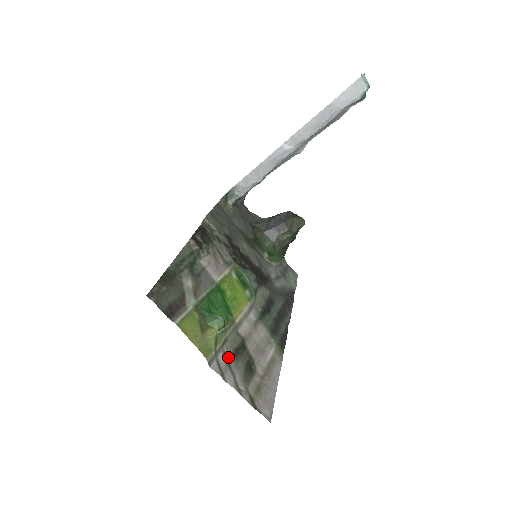
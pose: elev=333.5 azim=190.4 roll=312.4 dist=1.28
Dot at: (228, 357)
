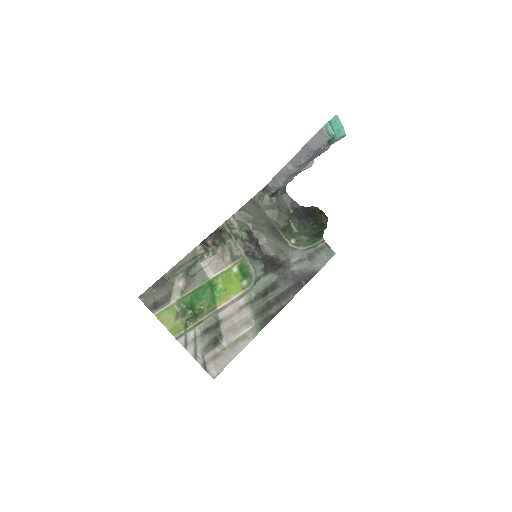
Dot at: (197, 334)
